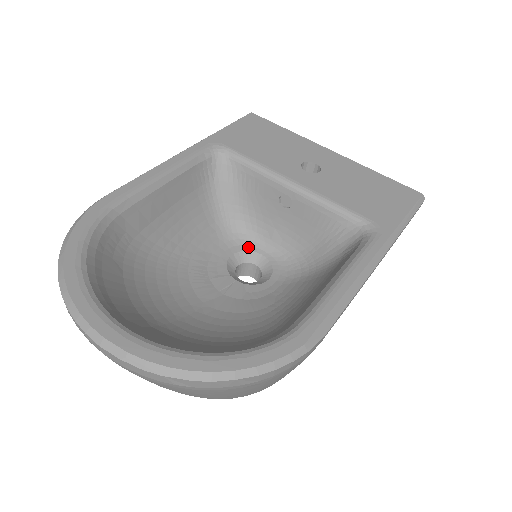
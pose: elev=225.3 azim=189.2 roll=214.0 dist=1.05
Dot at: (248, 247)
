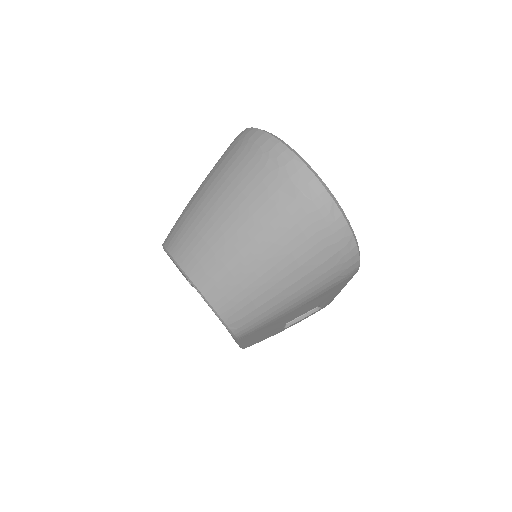
Dot at: occluded
